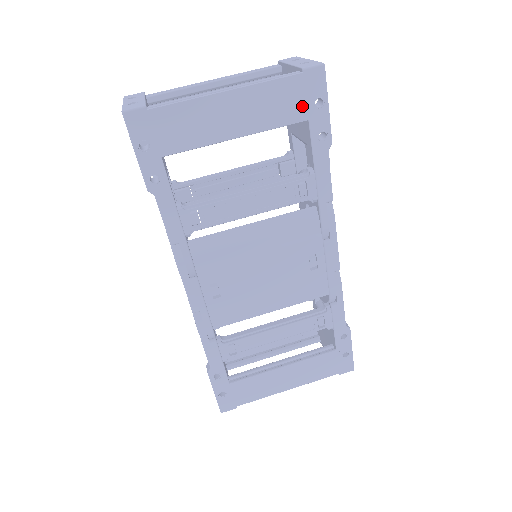
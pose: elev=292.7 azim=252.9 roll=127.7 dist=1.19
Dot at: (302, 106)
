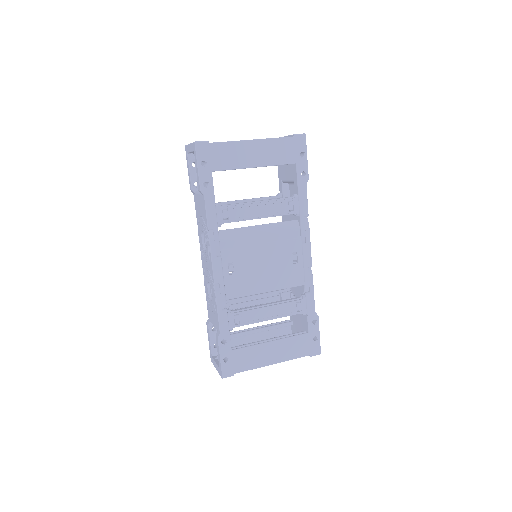
Dot at: (293, 155)
